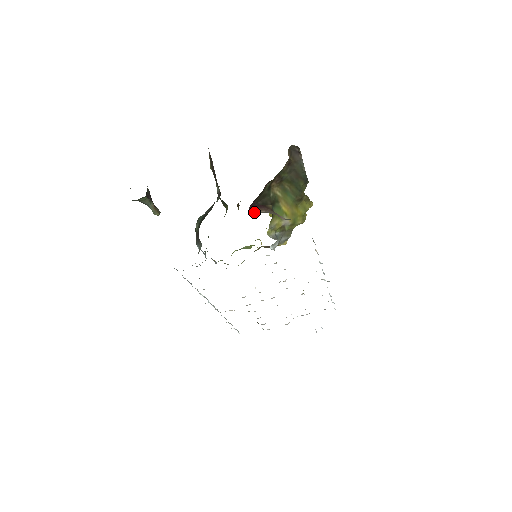
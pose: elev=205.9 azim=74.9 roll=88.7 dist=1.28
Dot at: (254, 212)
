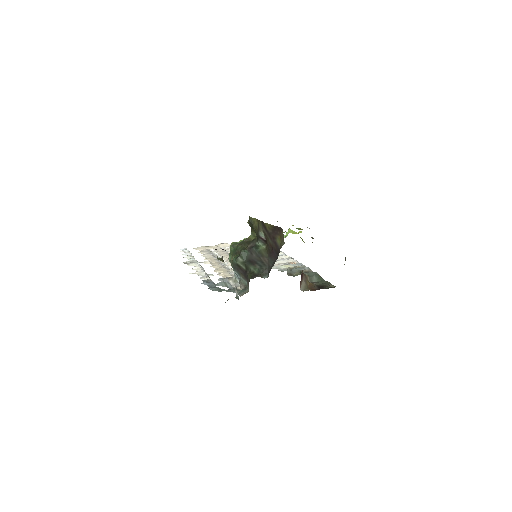
Dot at: (301, 287)
